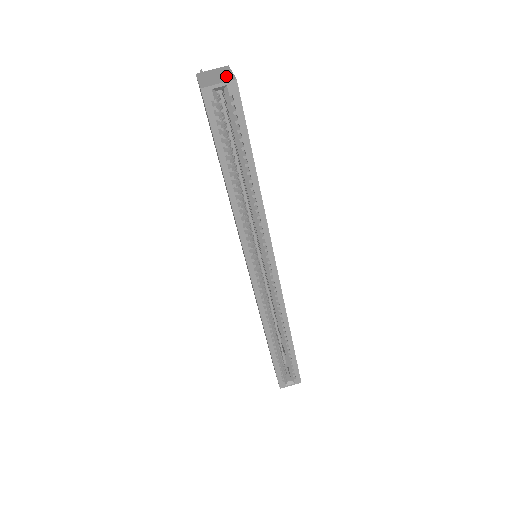
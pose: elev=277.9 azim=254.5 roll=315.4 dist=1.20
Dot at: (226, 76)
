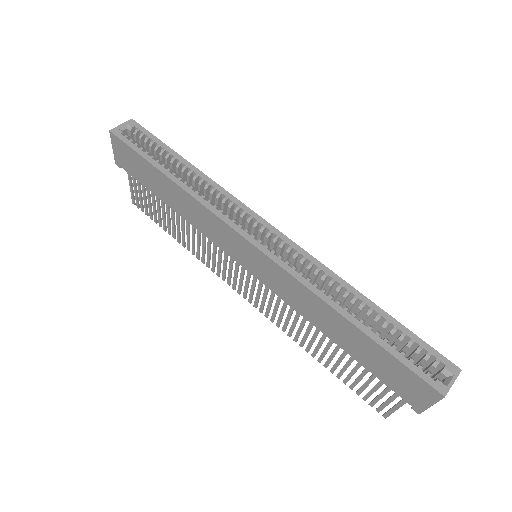
Dot at: occluded
